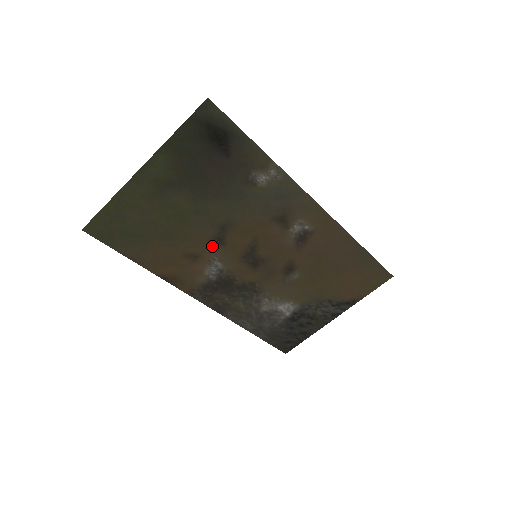
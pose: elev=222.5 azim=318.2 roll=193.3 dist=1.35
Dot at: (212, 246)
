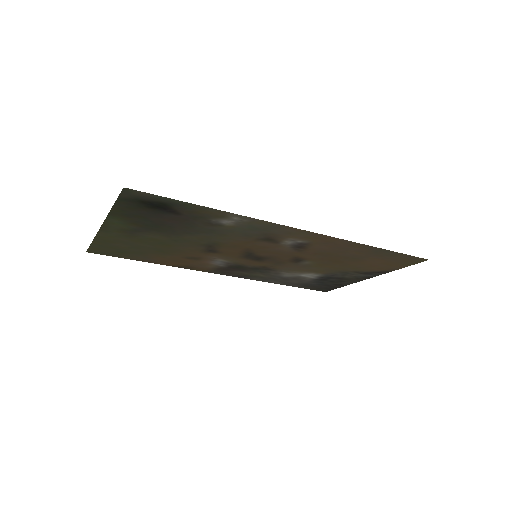
Dot at: (207, 253)
